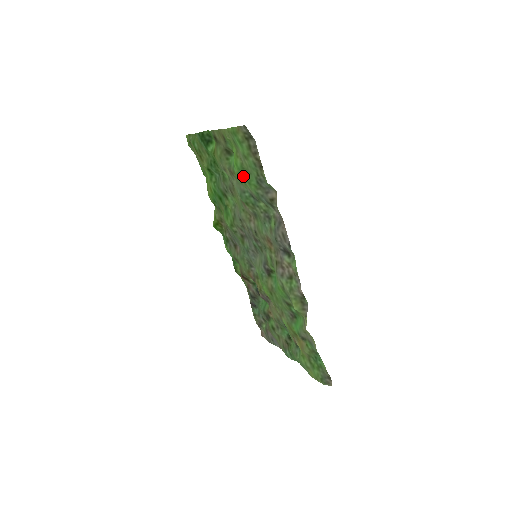
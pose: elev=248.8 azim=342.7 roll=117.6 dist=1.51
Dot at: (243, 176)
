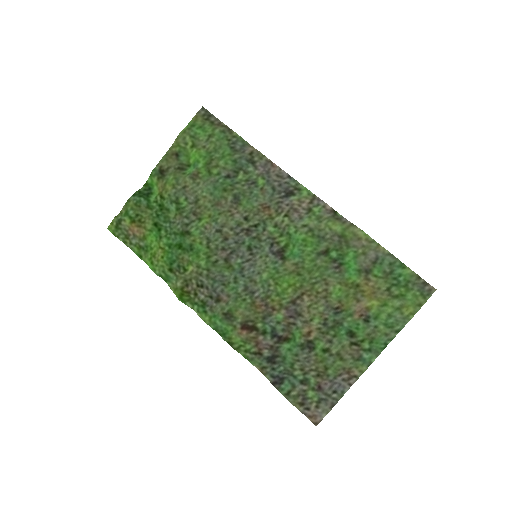
Dot at: (213, 158)
